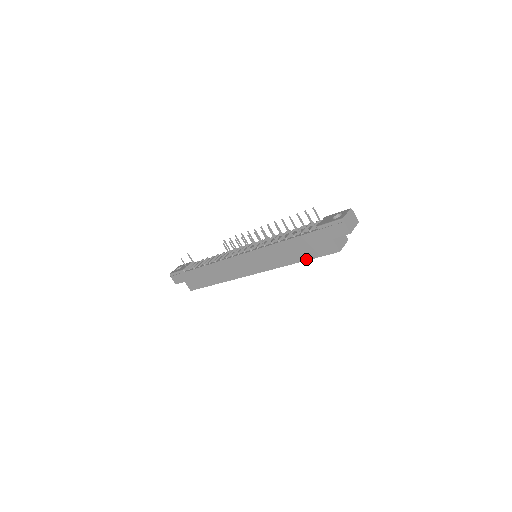
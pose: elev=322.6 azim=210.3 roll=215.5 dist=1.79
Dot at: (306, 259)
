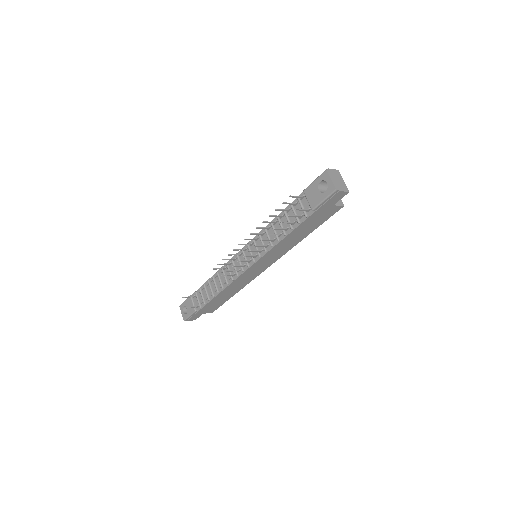
Dot at: (313, 230)
